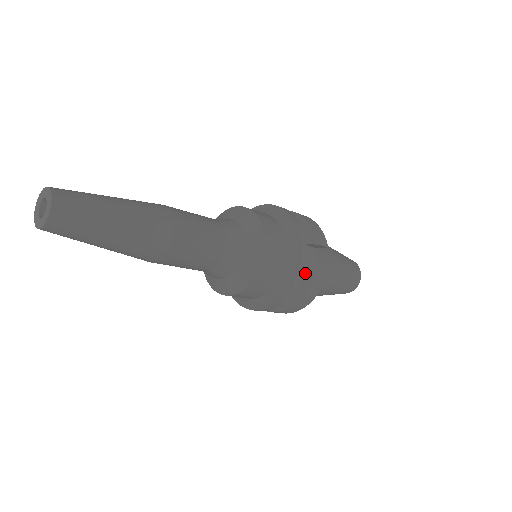
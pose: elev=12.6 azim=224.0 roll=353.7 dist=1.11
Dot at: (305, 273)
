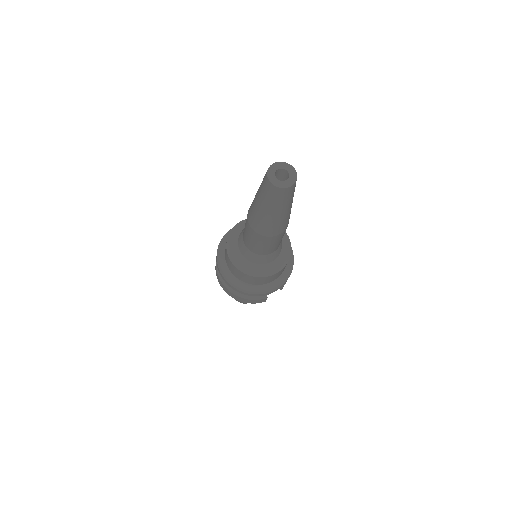
Dot at: occluded
